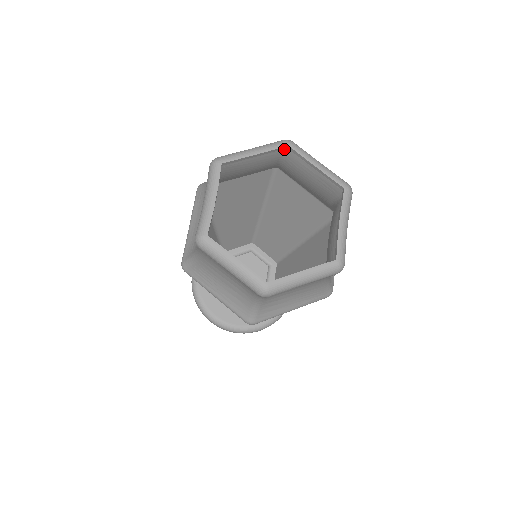
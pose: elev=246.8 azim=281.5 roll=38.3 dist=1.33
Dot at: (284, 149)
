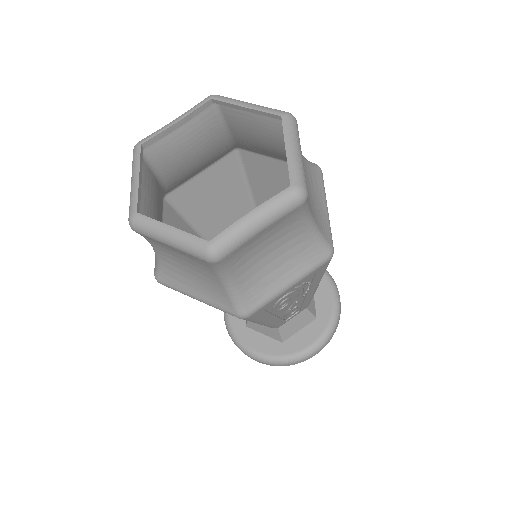
Dot at: occluded
